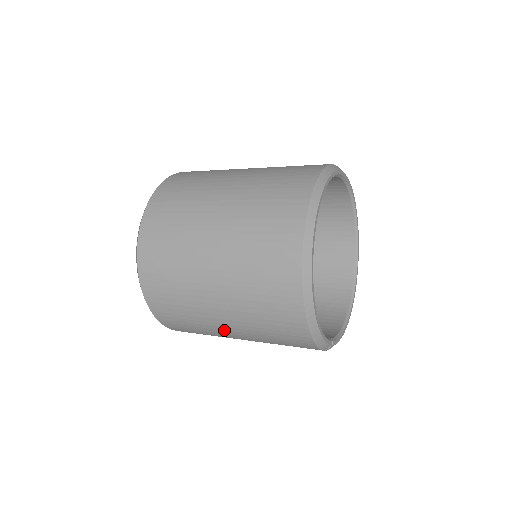
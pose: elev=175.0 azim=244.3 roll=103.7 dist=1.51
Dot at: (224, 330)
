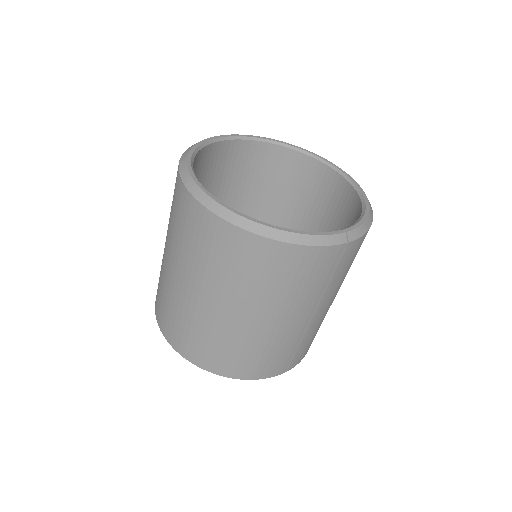
Dot at: (273, 327)
